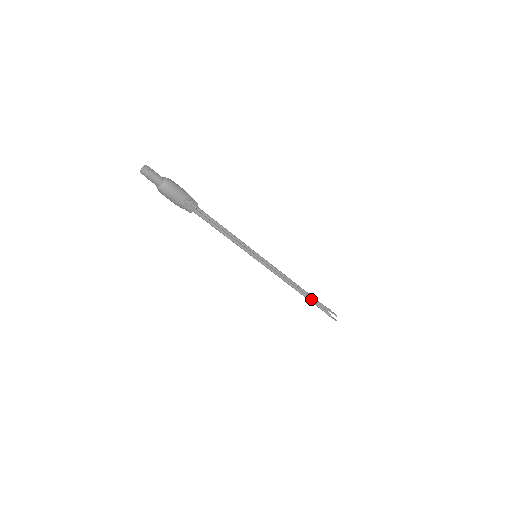
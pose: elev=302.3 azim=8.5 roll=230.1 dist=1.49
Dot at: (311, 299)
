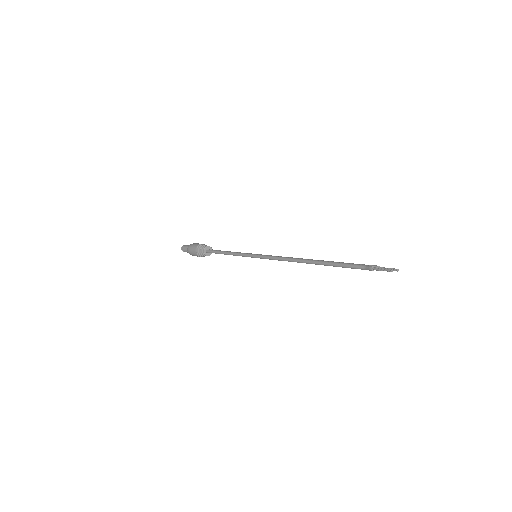
Dot at: (330, 262)
